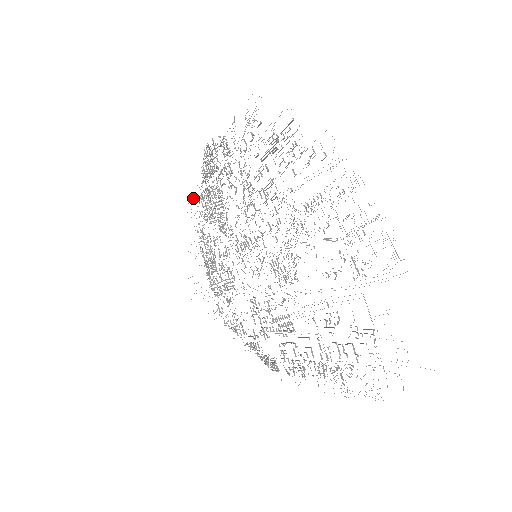
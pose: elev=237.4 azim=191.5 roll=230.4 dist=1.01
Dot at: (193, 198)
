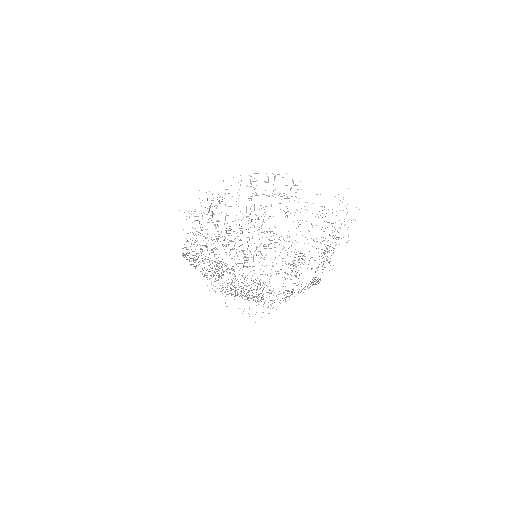
Dot at: occluded
